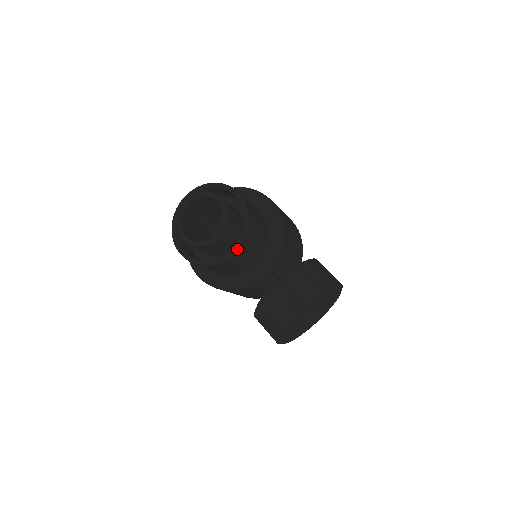
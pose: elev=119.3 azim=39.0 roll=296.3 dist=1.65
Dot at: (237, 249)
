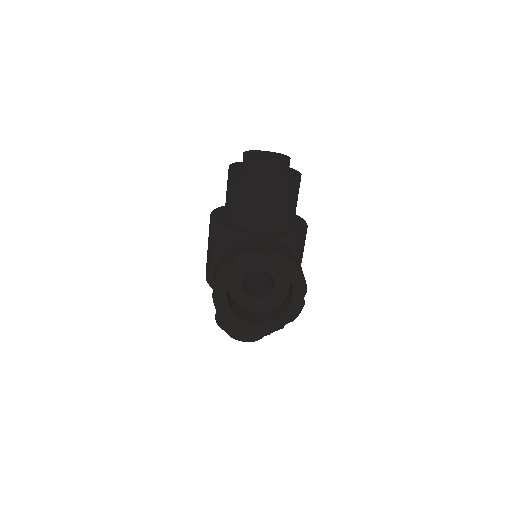
Dot at: (271, 179)
